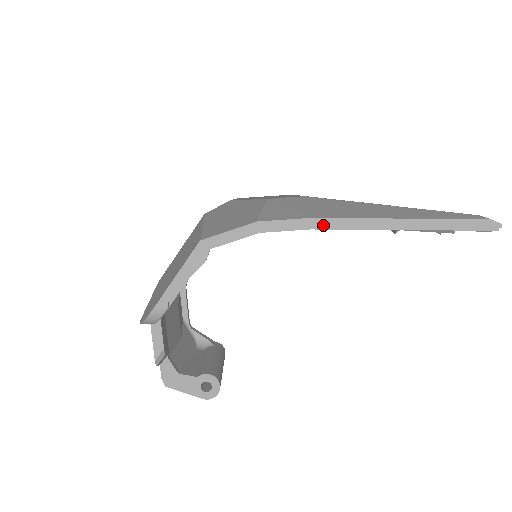
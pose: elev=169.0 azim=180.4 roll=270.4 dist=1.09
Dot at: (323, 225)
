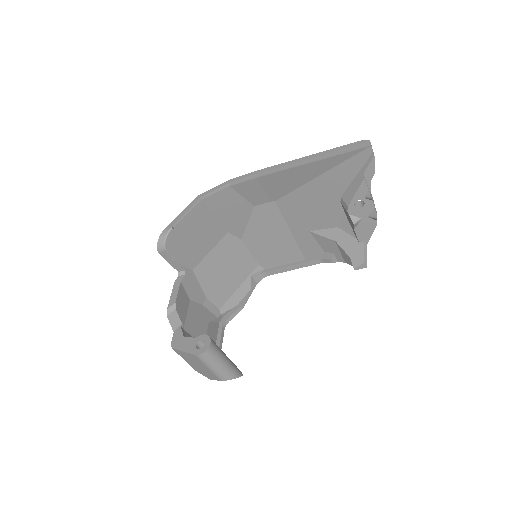
Dot at: (263, 171)
